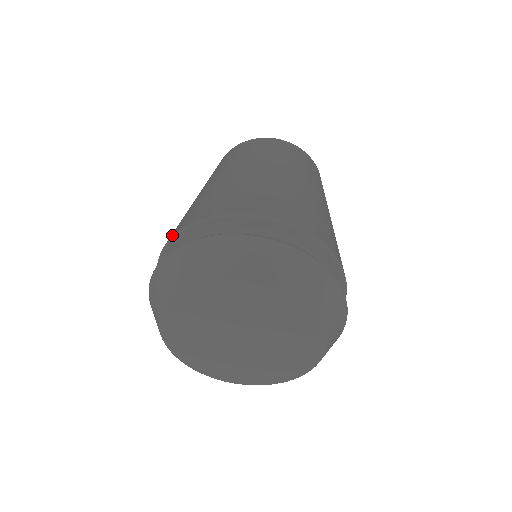
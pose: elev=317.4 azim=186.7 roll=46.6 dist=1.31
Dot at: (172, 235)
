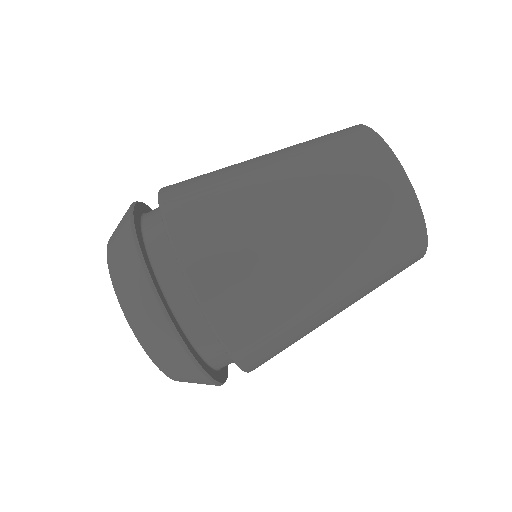
Dot at: (163, 191)
